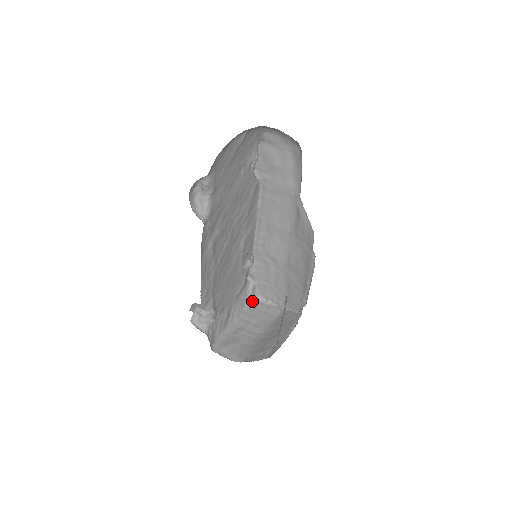
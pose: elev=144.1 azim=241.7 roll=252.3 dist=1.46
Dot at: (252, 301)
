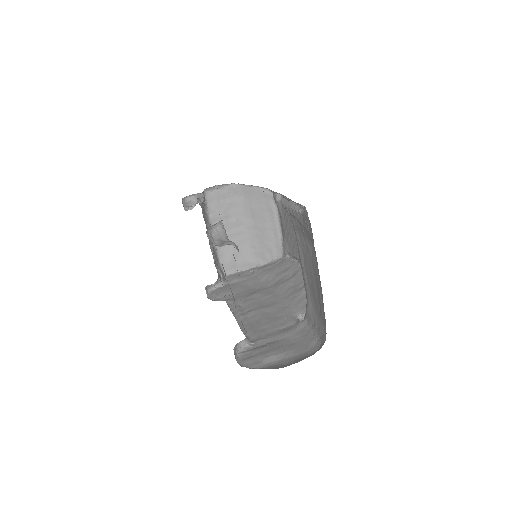
Dot at: (205, 198)
